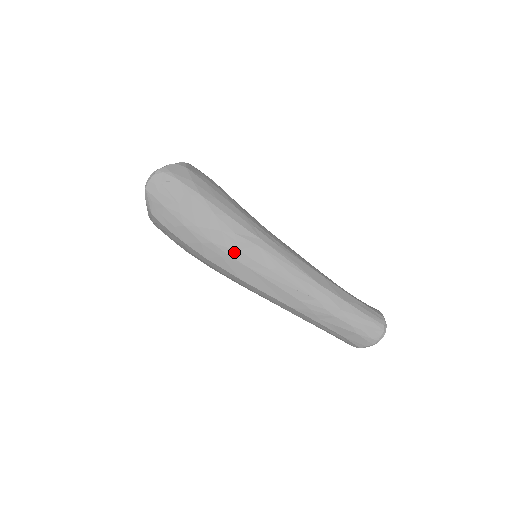
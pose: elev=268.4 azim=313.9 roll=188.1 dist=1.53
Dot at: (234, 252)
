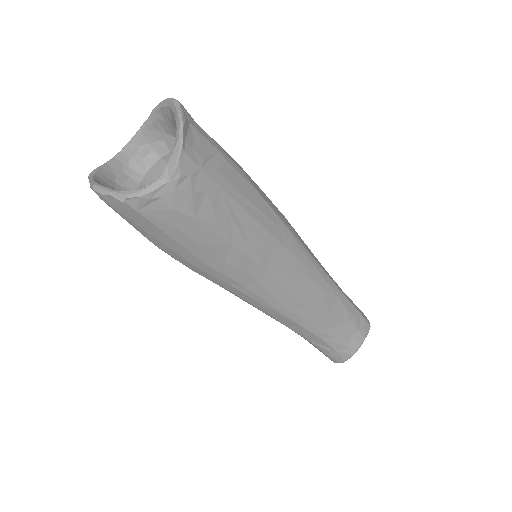
Dot at: occluded
